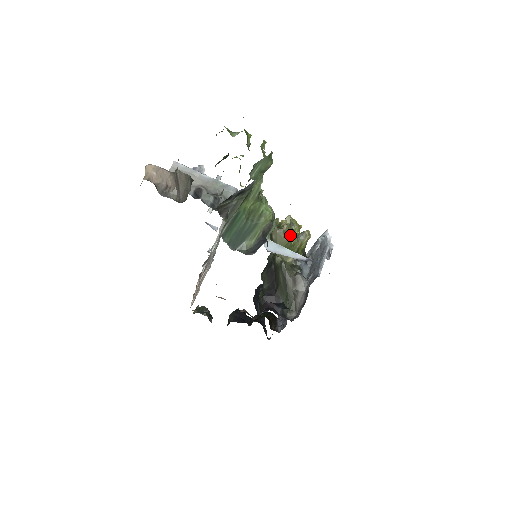
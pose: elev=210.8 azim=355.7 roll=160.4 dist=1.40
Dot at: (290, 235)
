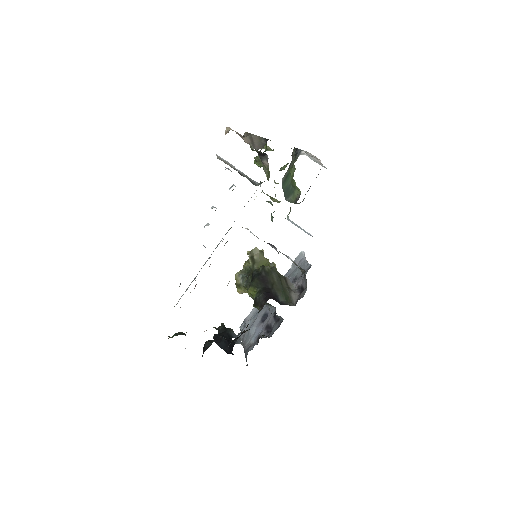
Dot at: occluded
